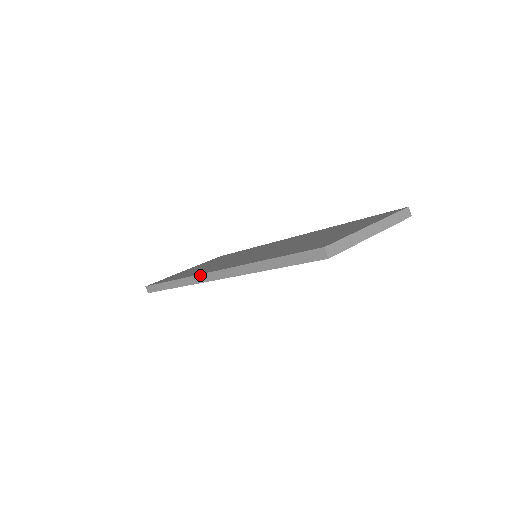
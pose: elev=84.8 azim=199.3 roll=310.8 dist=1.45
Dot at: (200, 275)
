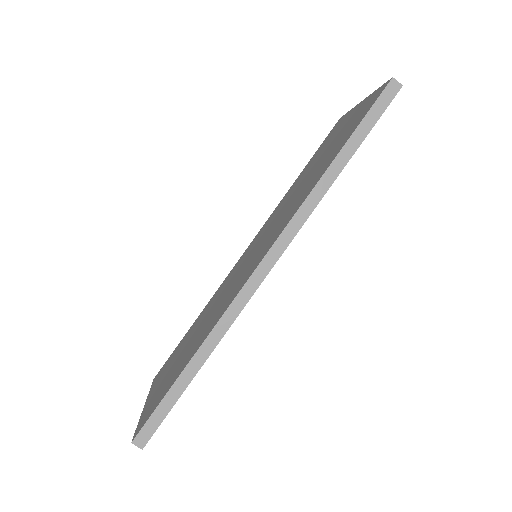
Dot at: (244, 286)
